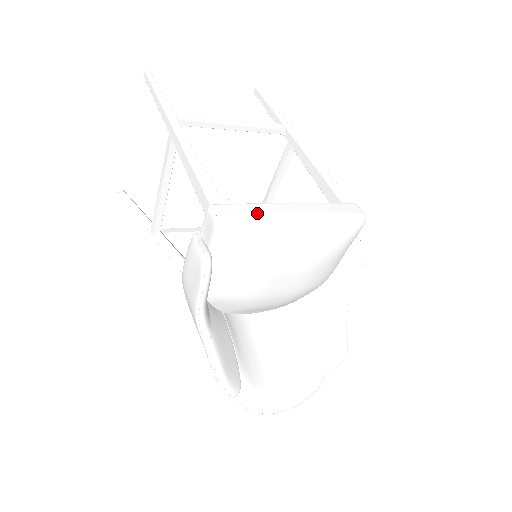
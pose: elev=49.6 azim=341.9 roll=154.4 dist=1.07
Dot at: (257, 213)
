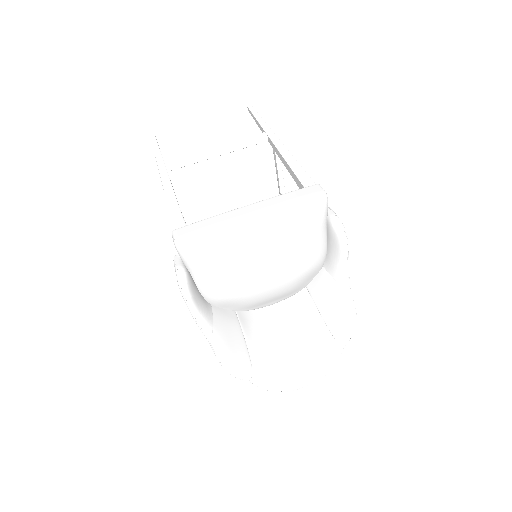
Dot at: (209, 225)
